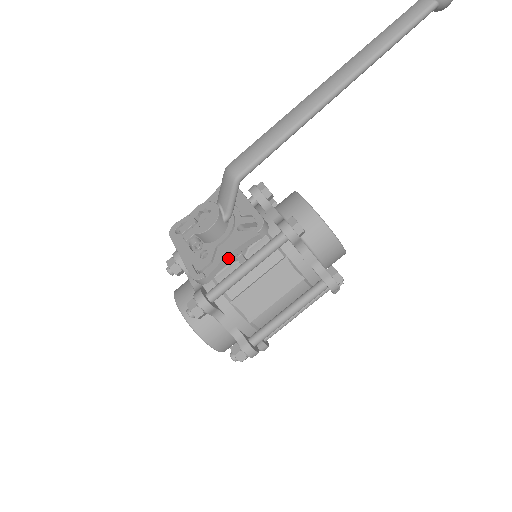
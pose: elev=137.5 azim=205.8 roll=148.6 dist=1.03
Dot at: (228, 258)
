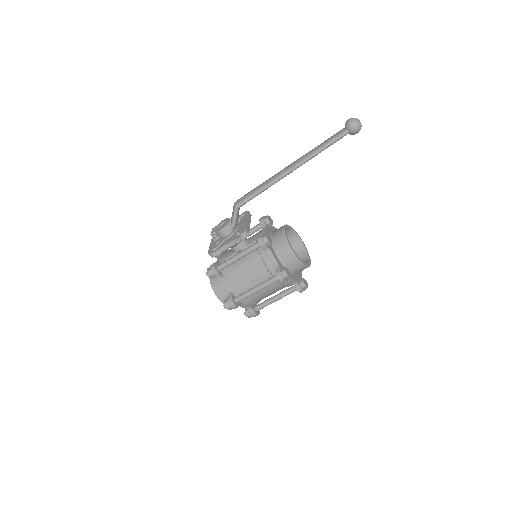
Dot at: (226, 246)
